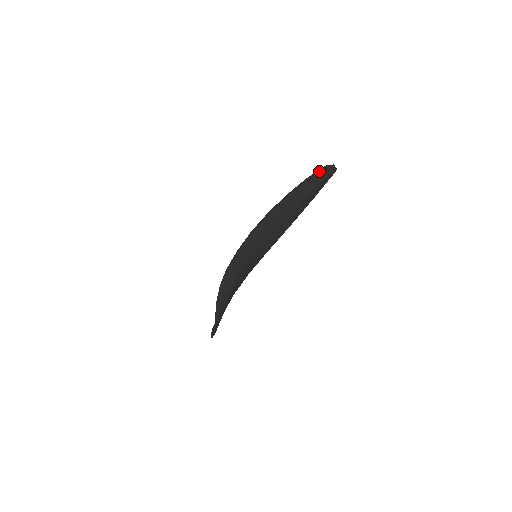
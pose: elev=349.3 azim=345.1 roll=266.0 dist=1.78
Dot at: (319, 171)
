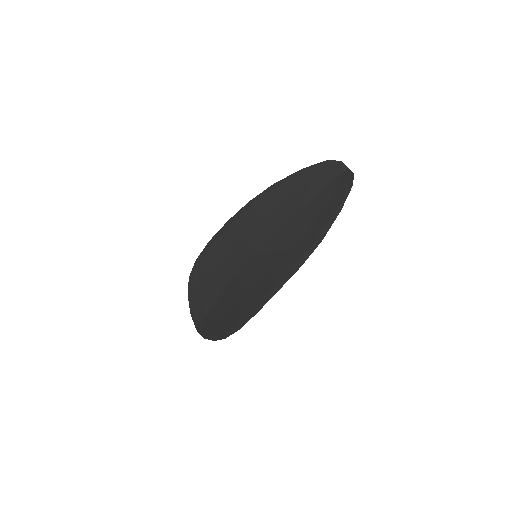
Dot at: (322, 165)
